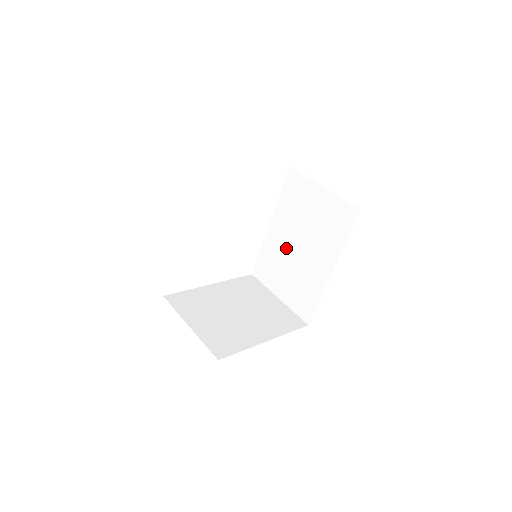
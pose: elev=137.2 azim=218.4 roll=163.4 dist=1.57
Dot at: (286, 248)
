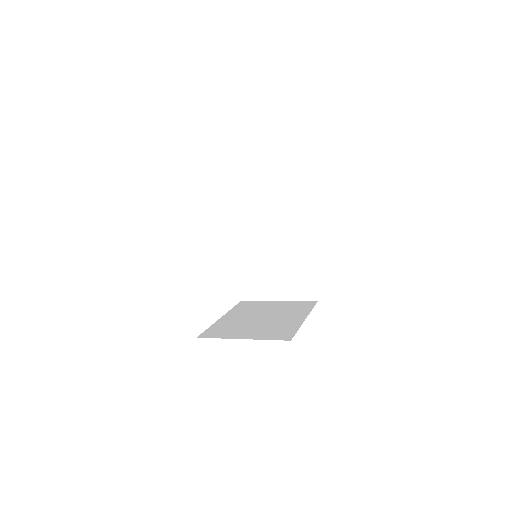
Dot at: (262, 255)
